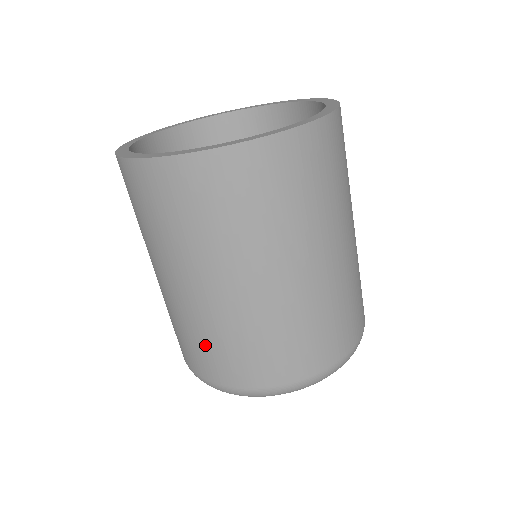
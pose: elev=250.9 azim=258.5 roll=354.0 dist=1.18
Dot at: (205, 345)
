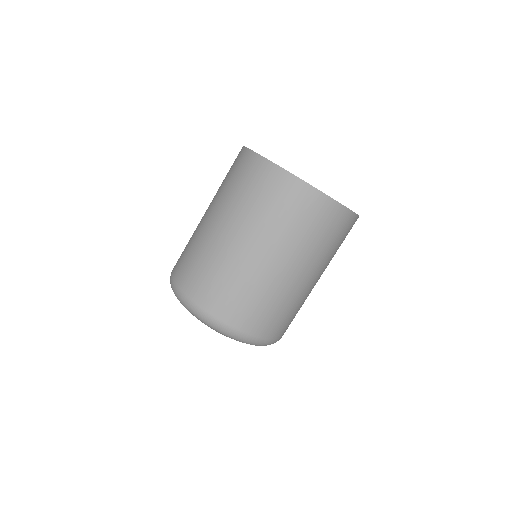
Dot at: (202, 267)
